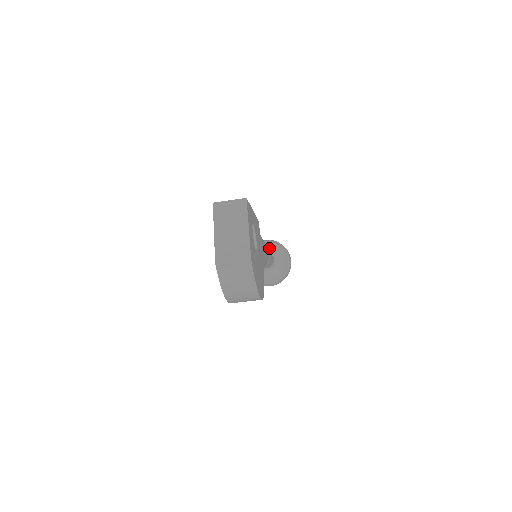
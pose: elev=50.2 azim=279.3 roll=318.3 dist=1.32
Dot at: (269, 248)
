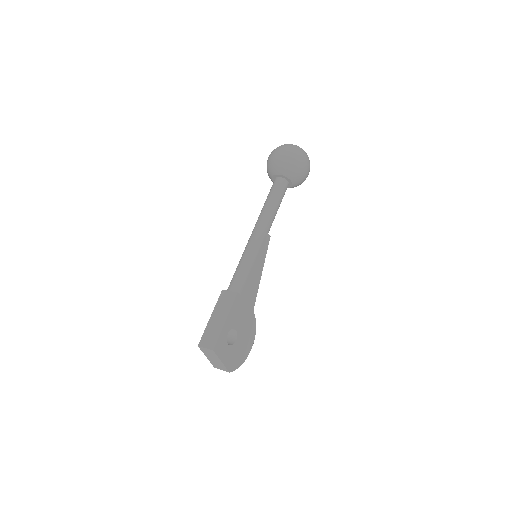
Dot at: (281, 174)
